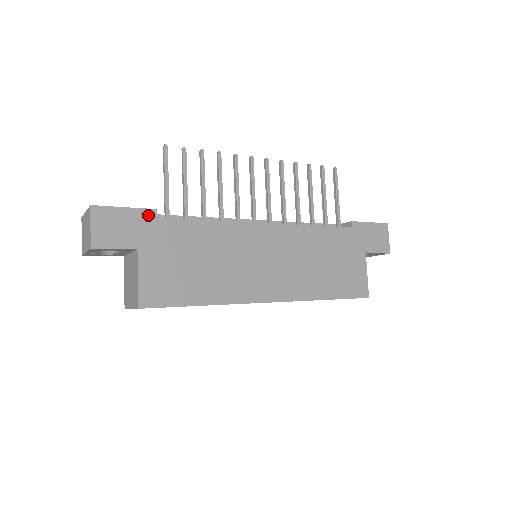
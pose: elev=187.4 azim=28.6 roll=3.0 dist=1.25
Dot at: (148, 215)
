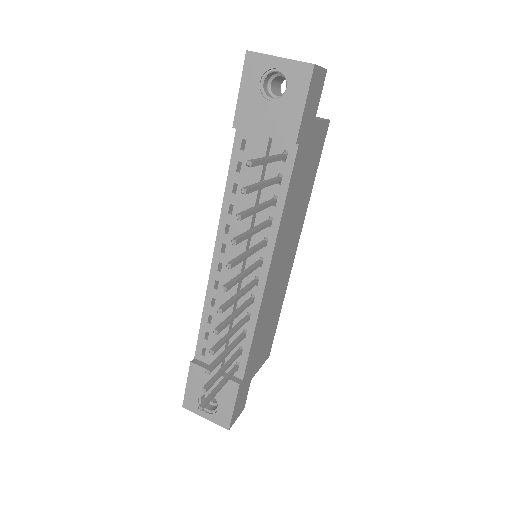
Dot at: (240, 388)
